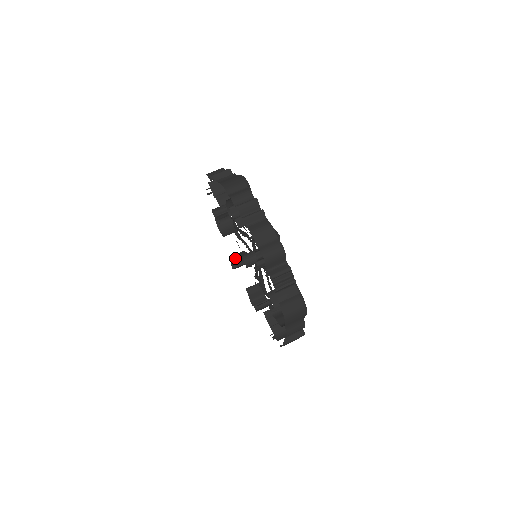
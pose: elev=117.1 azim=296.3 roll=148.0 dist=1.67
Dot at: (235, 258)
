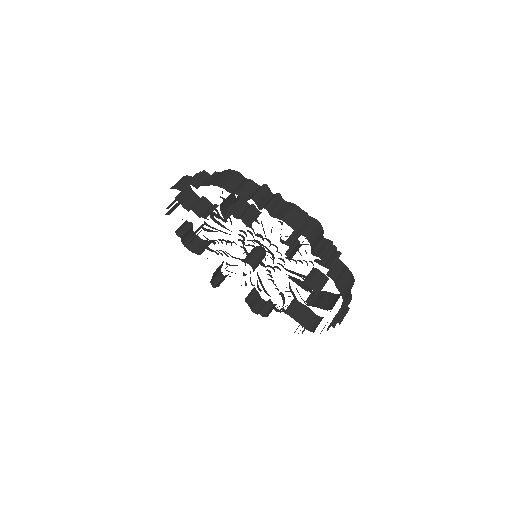
Dot at: (215, 274)
